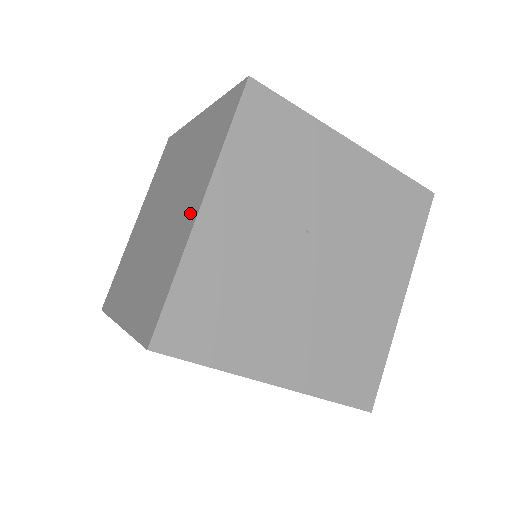
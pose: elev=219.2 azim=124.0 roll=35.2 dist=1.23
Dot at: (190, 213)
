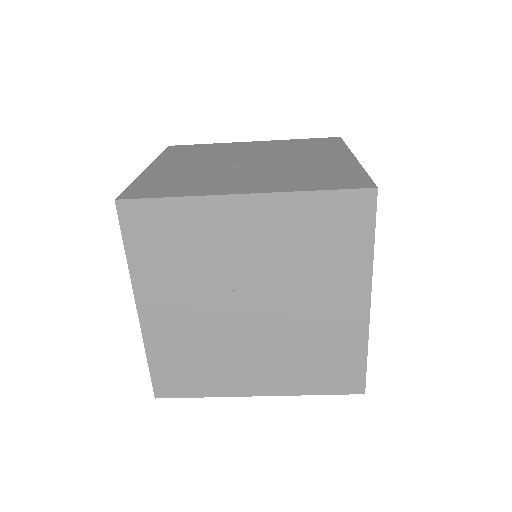
Dot at: occluded
